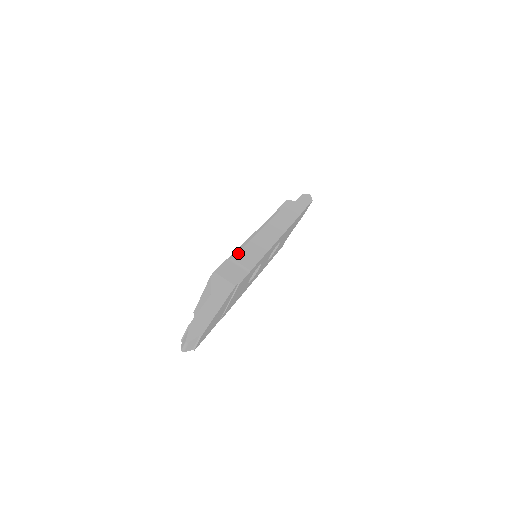
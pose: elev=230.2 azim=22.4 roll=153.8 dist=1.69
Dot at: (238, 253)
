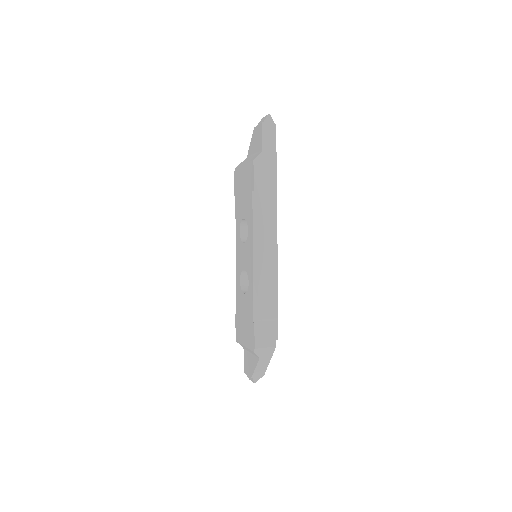
Dot at: (259, 308)
